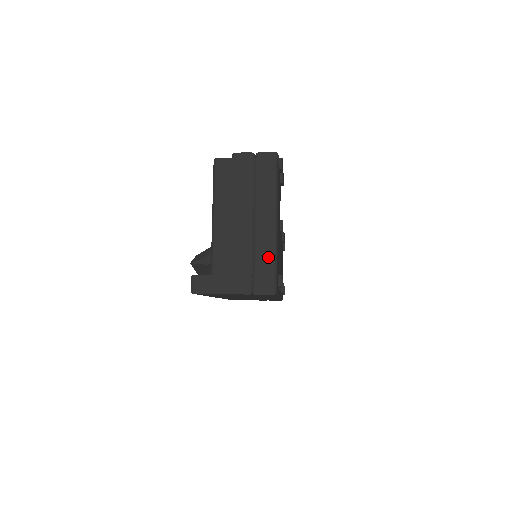
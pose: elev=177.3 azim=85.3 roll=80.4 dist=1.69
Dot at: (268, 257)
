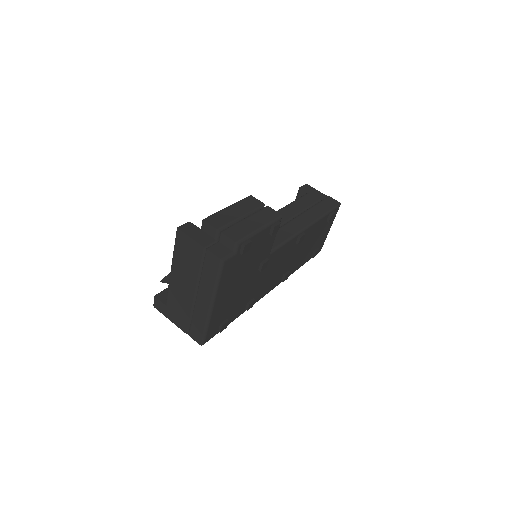
Dot at: (201, 322)
